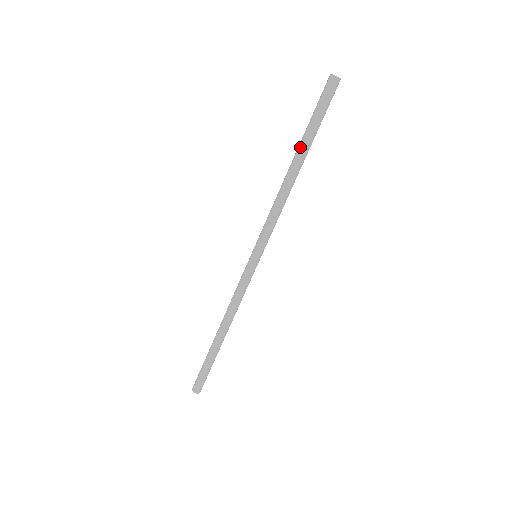
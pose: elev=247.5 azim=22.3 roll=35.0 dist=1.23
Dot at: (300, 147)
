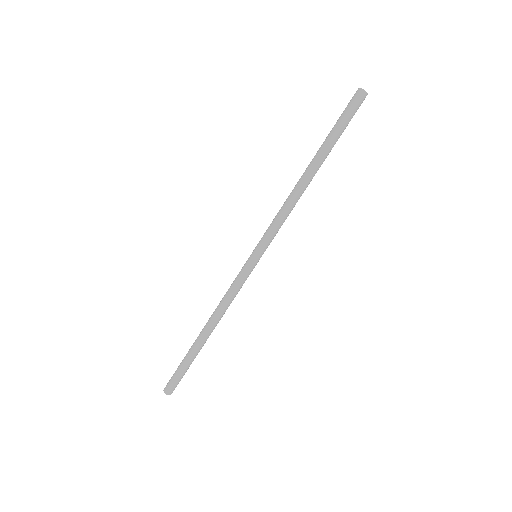
Dot at: (317, 152)
